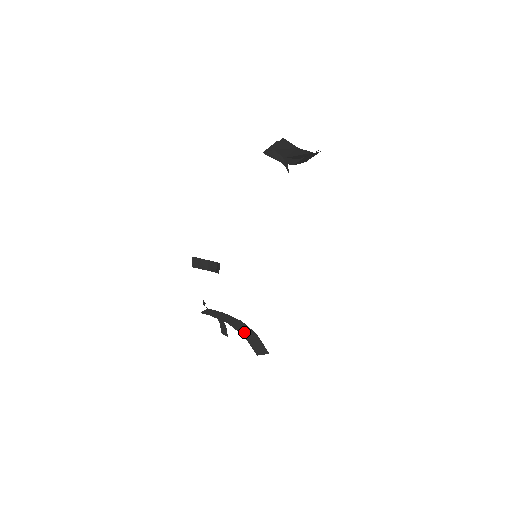
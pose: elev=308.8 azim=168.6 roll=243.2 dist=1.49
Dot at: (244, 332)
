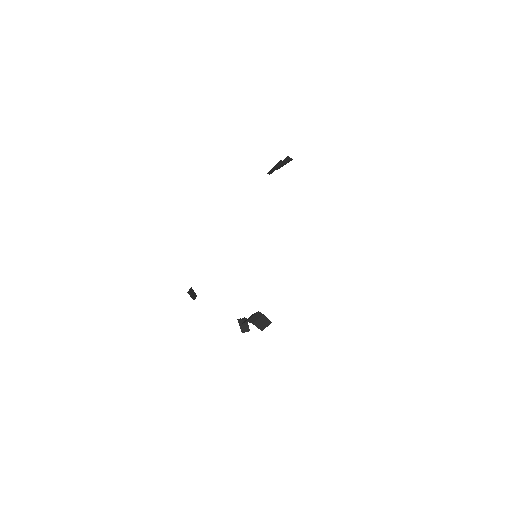
Dot at: (254, 320)
